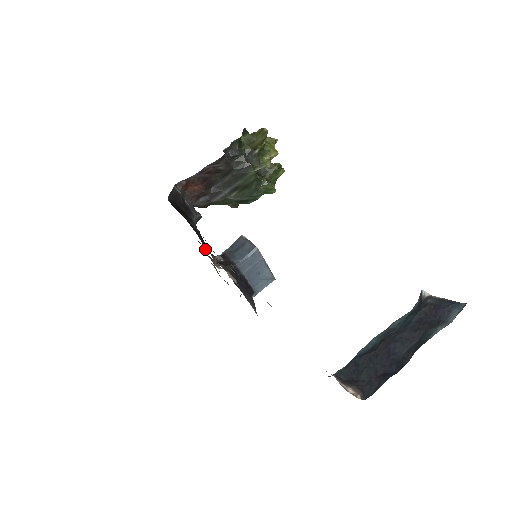
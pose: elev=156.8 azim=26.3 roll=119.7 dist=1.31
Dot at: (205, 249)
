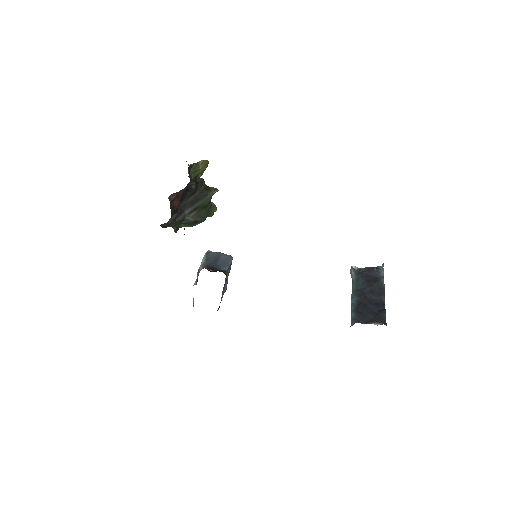
Dot at: occluded
